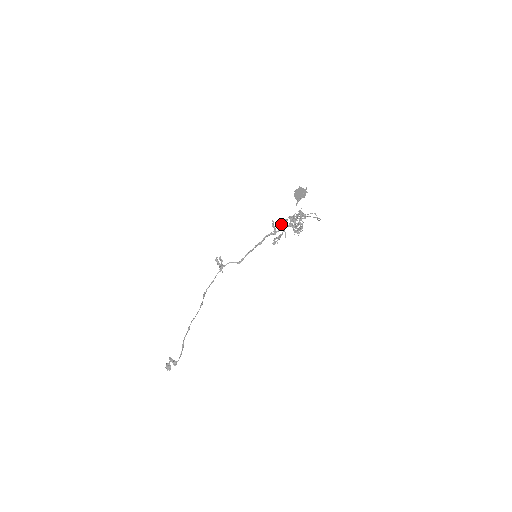
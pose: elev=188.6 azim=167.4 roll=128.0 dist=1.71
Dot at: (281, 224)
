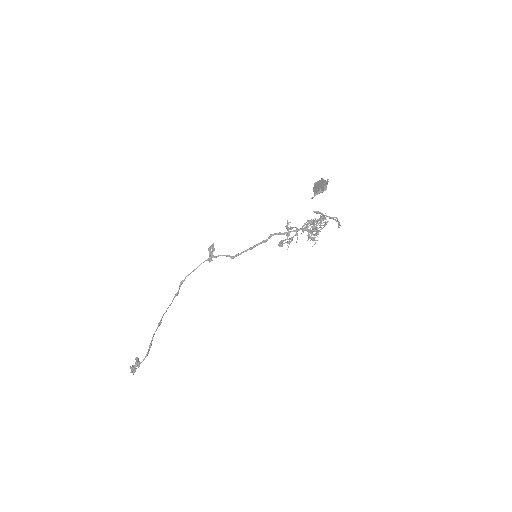
Dot at: occluded
